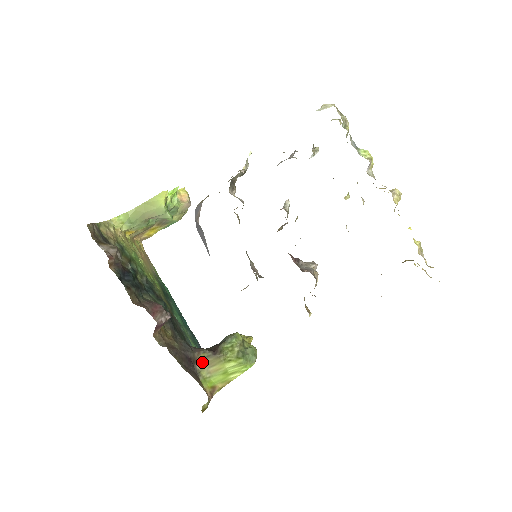
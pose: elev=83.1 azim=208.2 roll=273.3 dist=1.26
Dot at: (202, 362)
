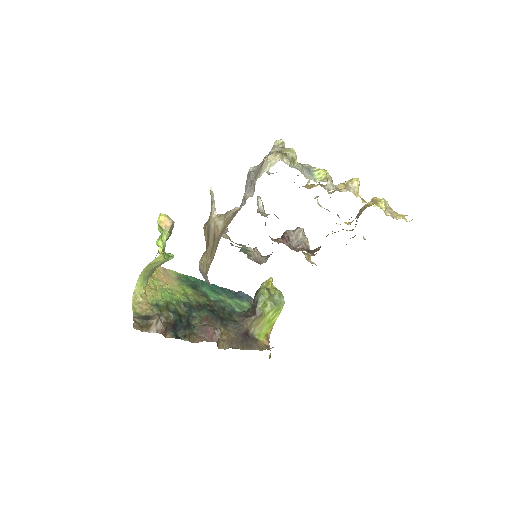
Dot at: (252, 327)
